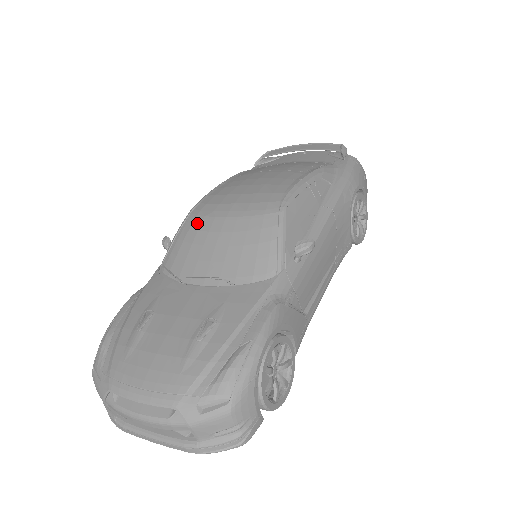
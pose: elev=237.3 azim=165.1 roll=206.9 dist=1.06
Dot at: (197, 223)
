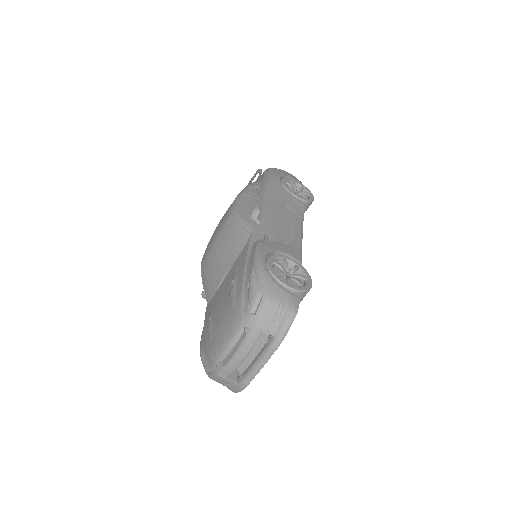
Dot at: (205, 265)
